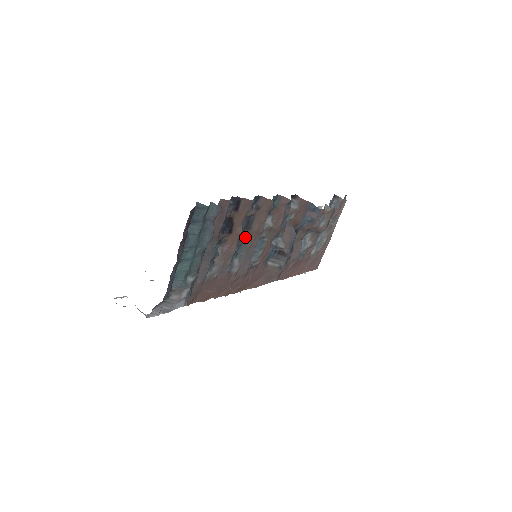
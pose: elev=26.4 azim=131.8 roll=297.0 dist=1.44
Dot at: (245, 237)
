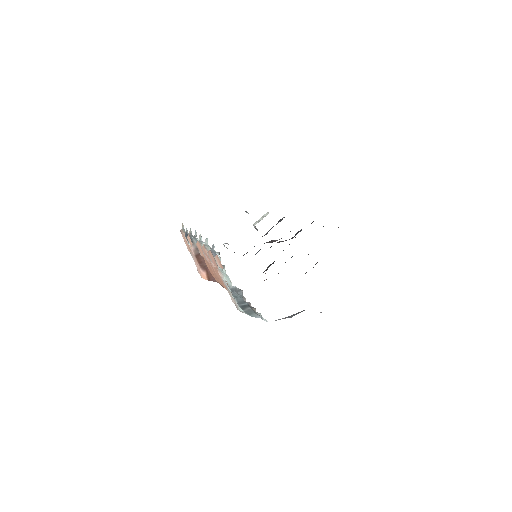
Dot at: occluded
